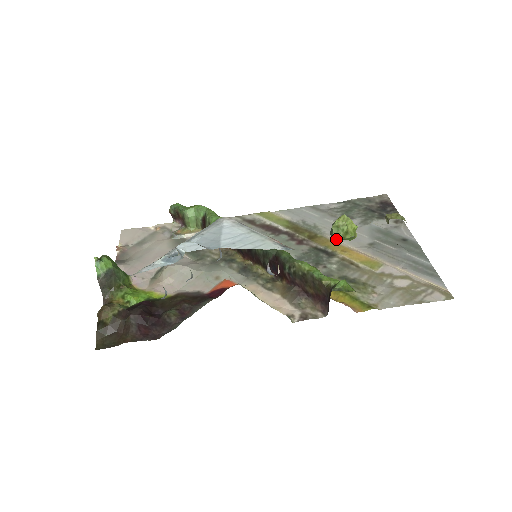
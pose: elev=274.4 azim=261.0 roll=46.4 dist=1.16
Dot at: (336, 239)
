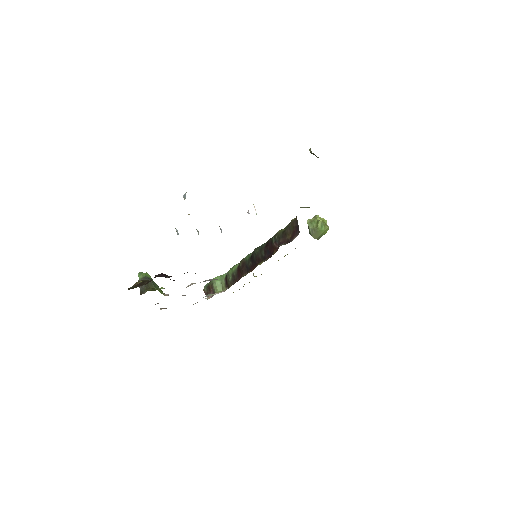
Dot at: occluded
